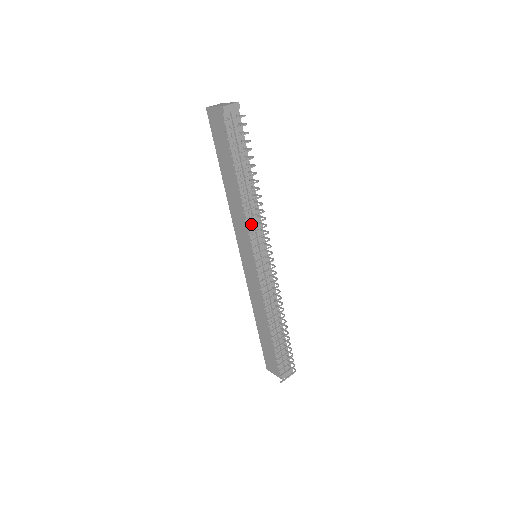
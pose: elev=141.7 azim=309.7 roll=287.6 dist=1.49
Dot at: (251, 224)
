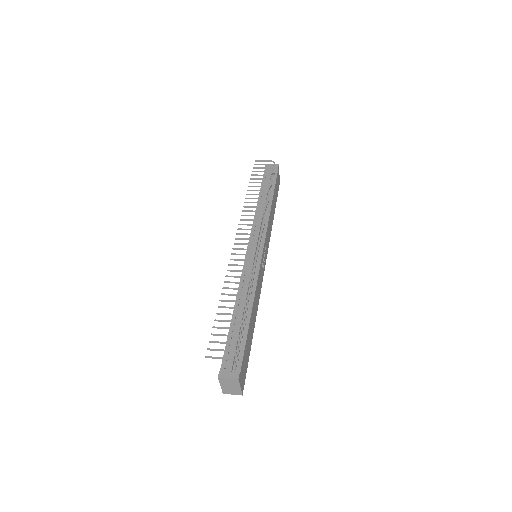
Dot at: (248, 211)
